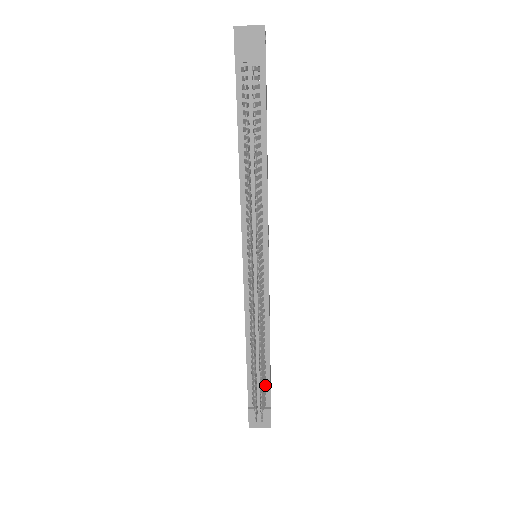
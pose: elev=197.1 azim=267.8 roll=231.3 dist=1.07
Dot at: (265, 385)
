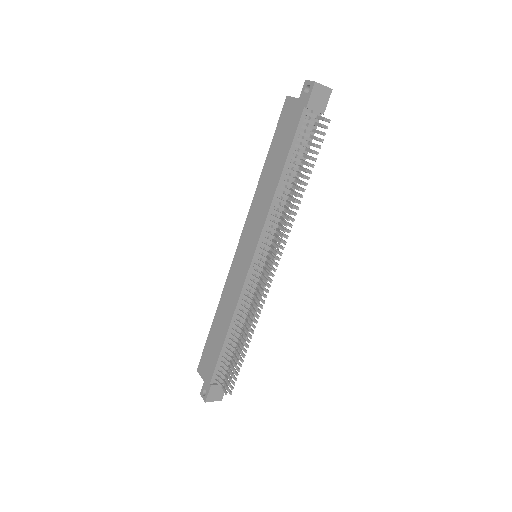
Dot at: occluded
